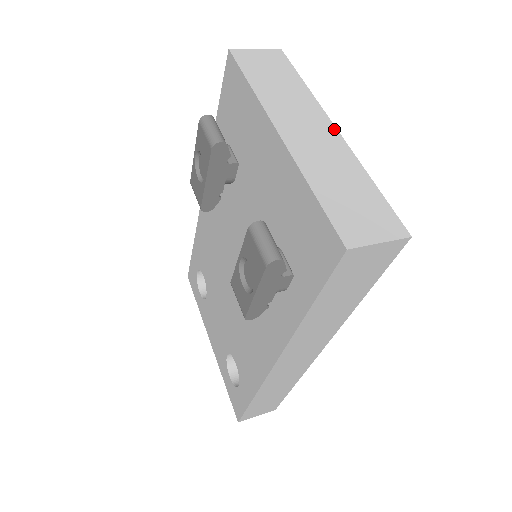
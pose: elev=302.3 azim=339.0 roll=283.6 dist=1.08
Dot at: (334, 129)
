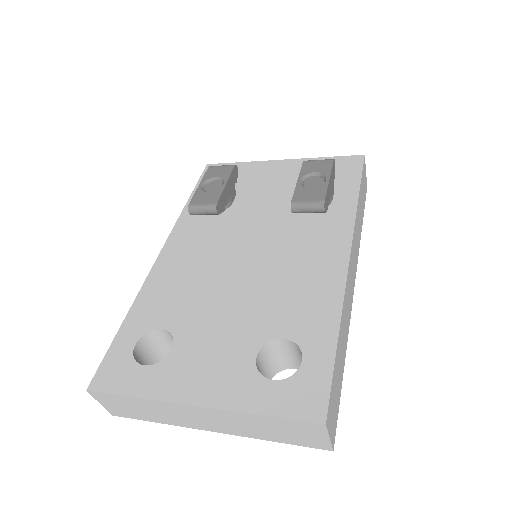
Dot at: occluded
